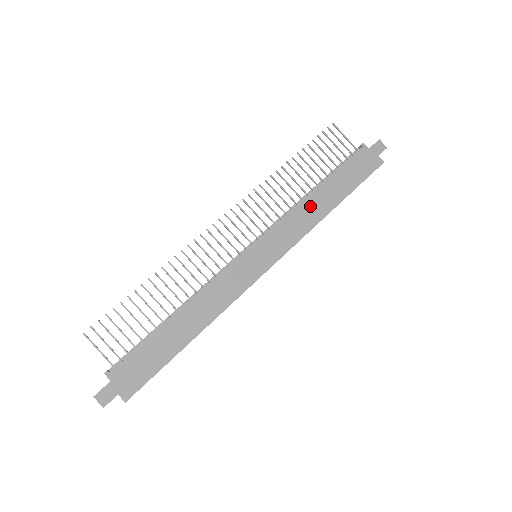
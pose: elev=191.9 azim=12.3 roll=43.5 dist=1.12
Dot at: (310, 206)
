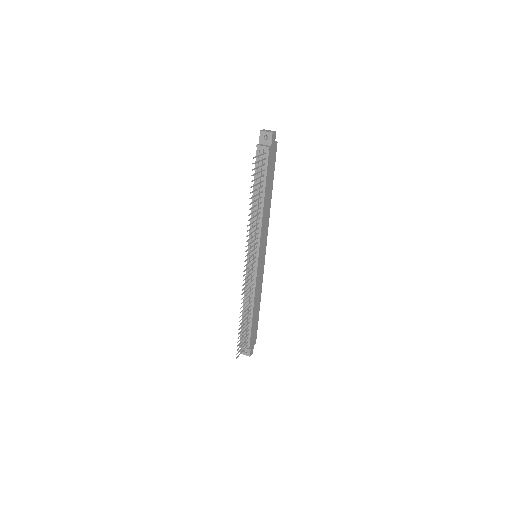
Dot at: (265, 212)
